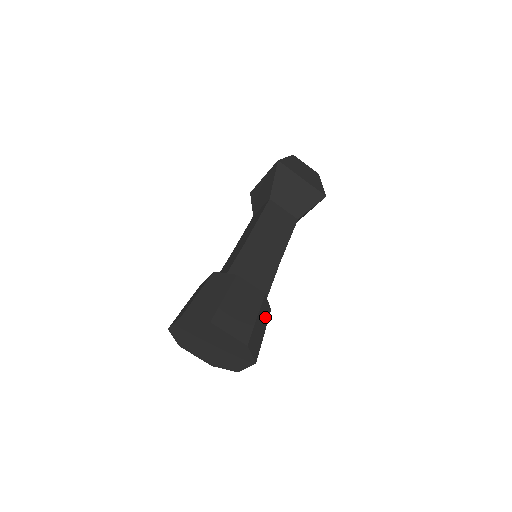
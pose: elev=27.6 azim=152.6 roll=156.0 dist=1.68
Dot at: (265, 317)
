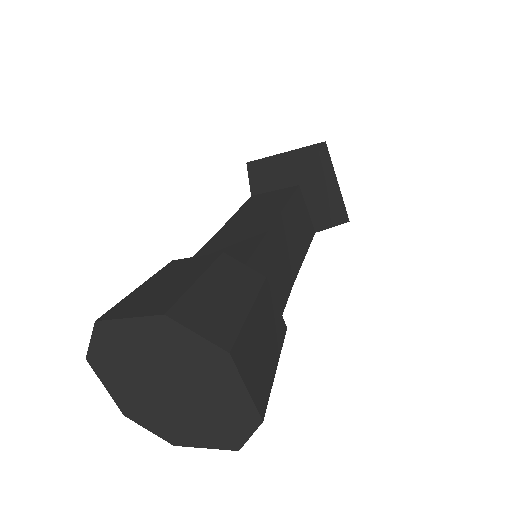
Dot at: occluded
